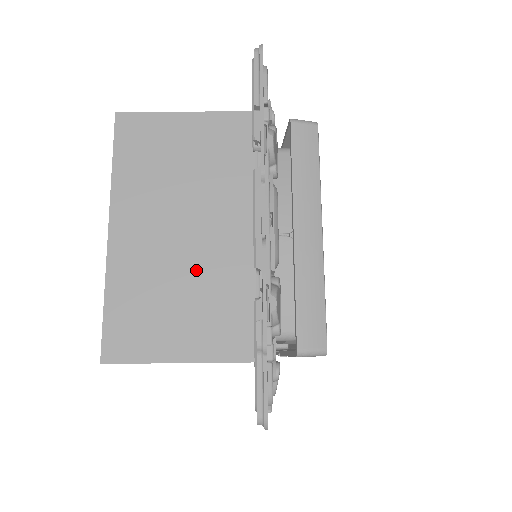
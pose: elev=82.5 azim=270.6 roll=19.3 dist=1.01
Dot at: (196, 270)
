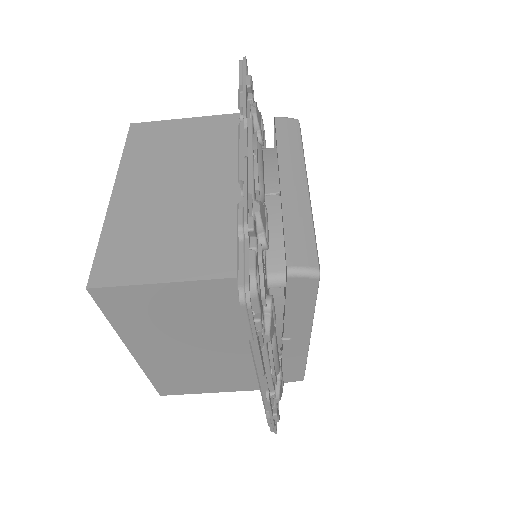
Dot at: (188, 212)
